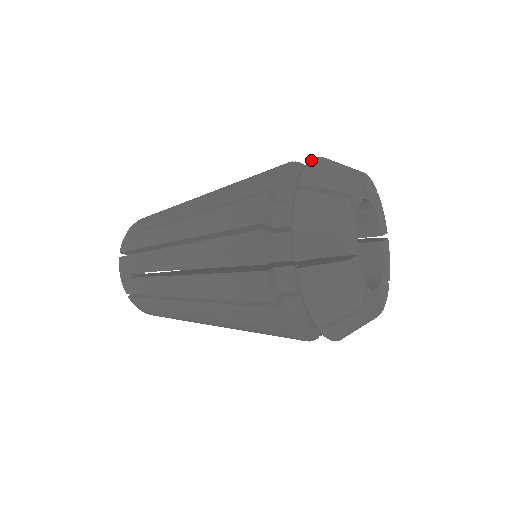
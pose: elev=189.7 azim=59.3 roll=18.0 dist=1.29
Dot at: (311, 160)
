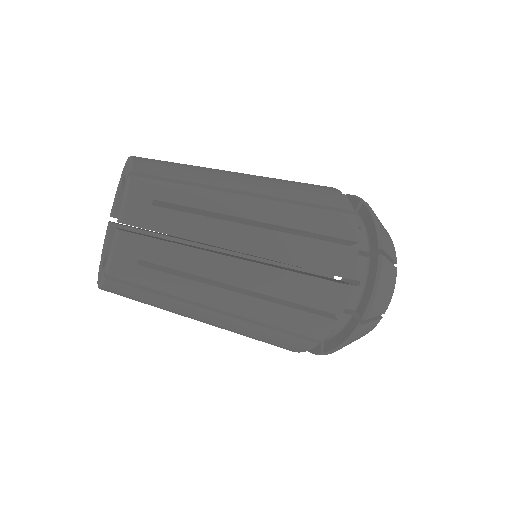
Dot at: (375, 215)
